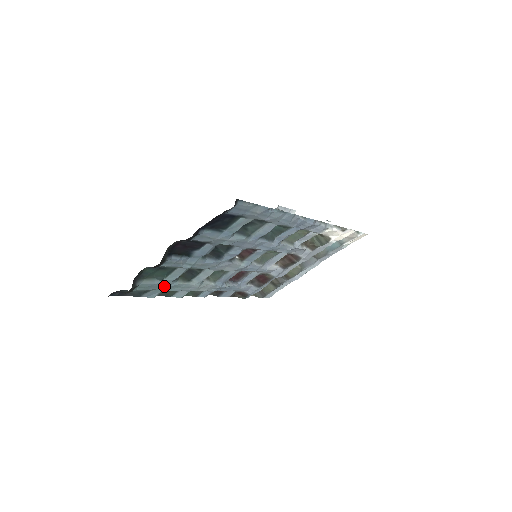
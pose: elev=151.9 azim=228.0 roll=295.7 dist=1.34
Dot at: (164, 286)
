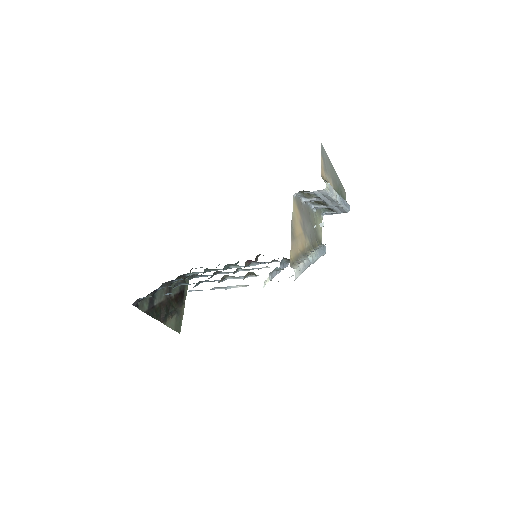
Dot at: occluded
